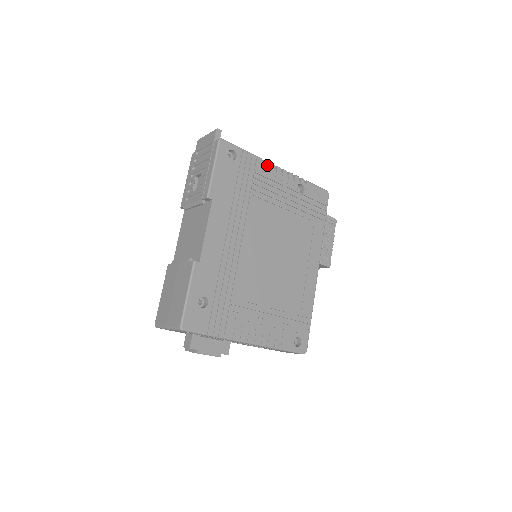
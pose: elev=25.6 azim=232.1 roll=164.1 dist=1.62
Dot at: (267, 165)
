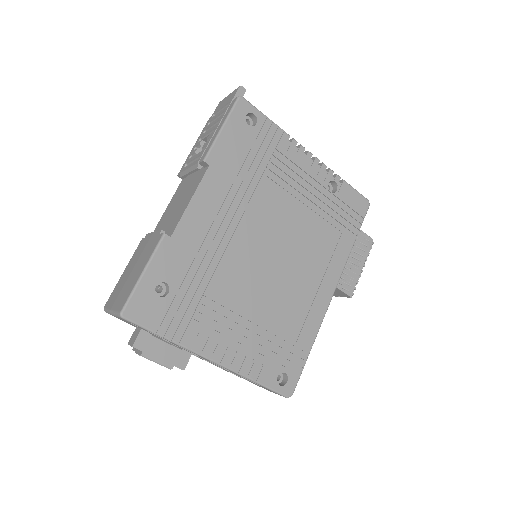
Dot at: (295, 145)
